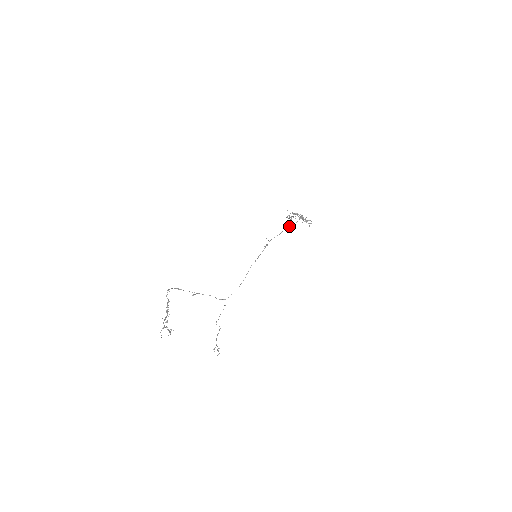
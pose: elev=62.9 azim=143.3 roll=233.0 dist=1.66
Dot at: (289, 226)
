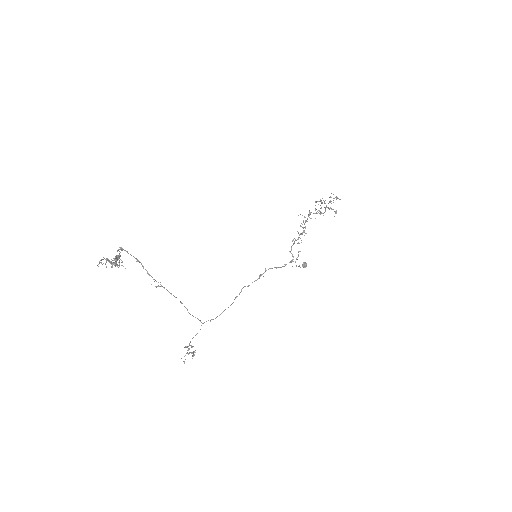
Dot at: (292, 260)
